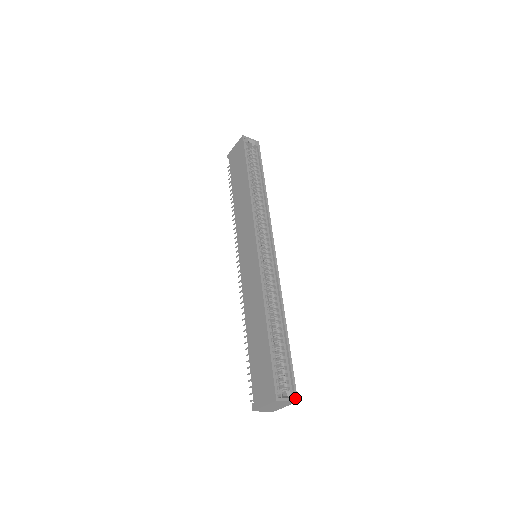
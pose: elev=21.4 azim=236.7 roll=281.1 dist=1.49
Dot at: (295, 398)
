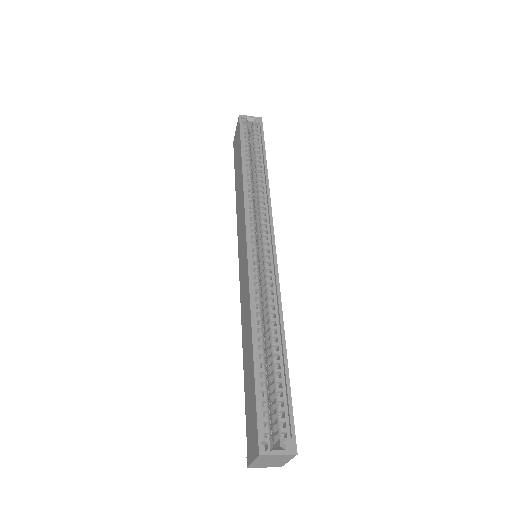
Dot at: (292, 449)
